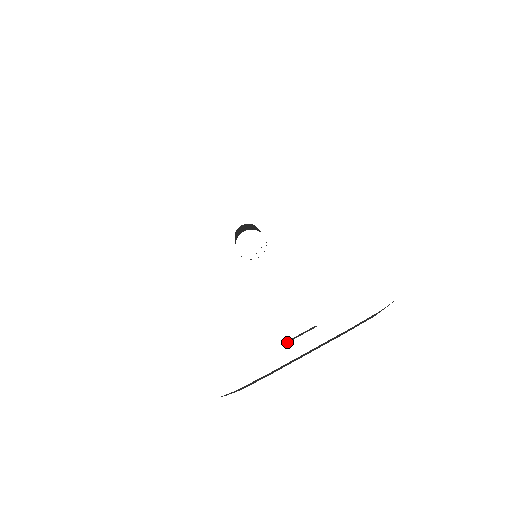
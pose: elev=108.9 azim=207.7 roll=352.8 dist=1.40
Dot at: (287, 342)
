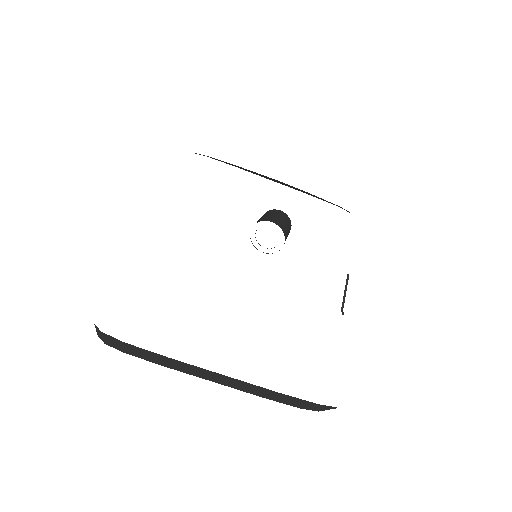
Dot at: (343, 305)
